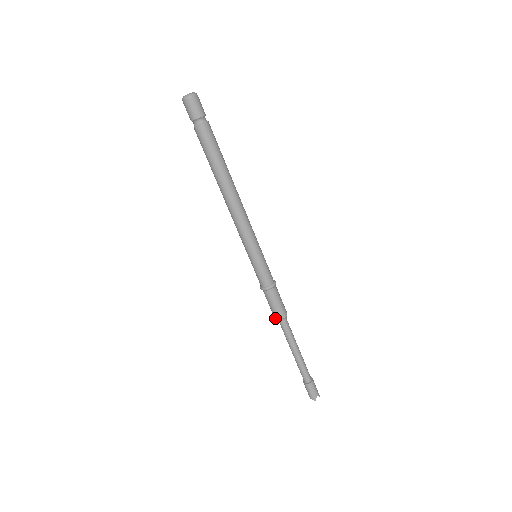
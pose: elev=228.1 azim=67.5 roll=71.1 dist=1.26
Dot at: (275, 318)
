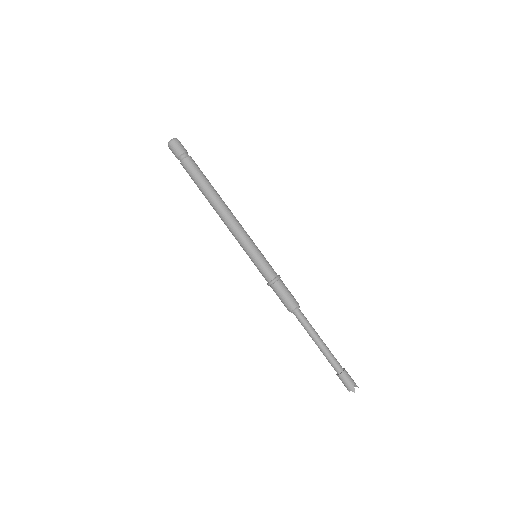
Dot at: (289, 310)
